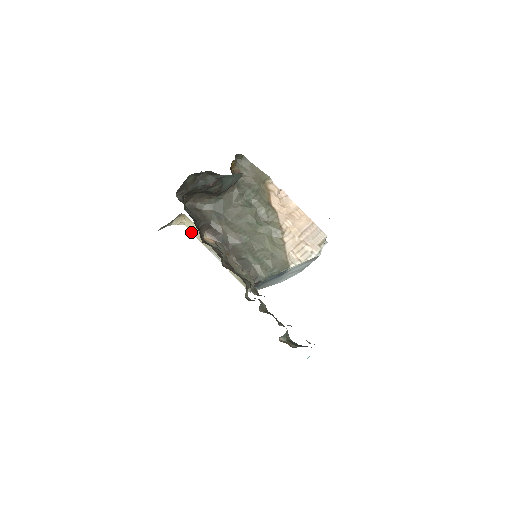
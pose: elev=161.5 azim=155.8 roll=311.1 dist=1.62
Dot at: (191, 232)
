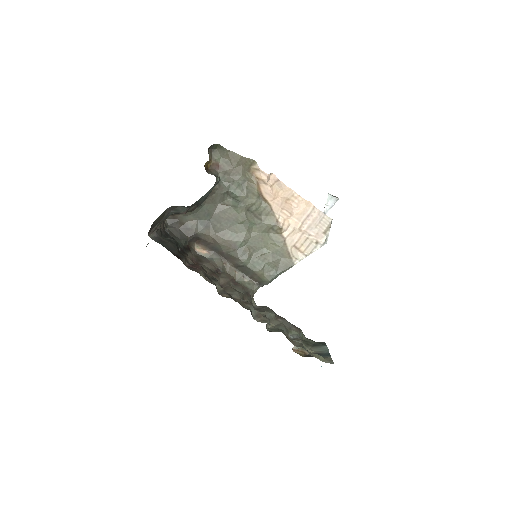
Dot at: occluded
